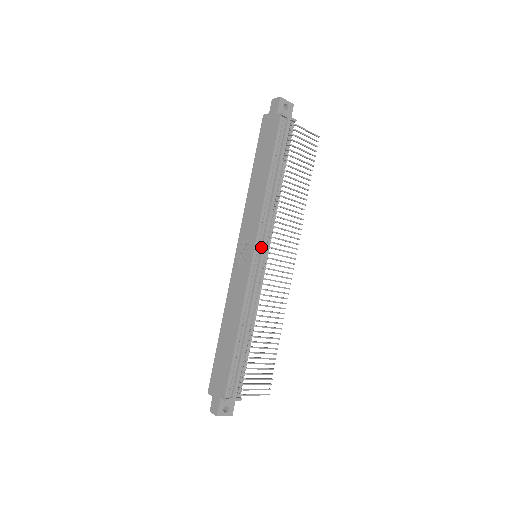
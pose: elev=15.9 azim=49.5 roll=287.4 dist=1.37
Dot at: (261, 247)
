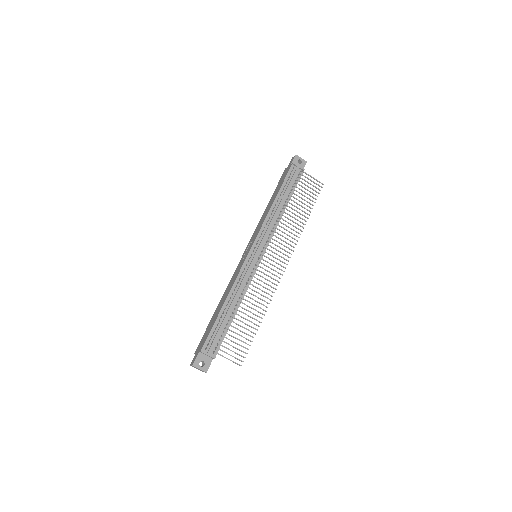
Dot at: (258, 246)
